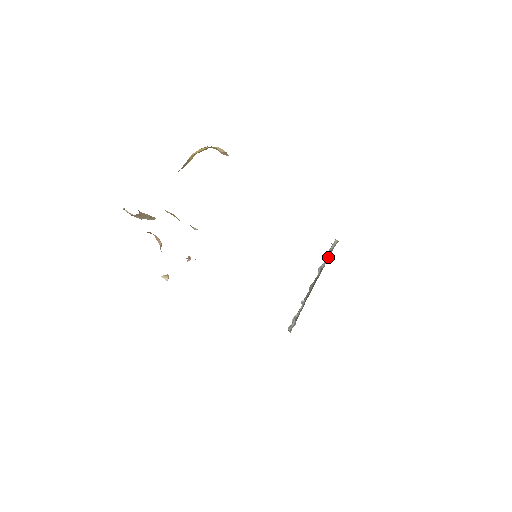
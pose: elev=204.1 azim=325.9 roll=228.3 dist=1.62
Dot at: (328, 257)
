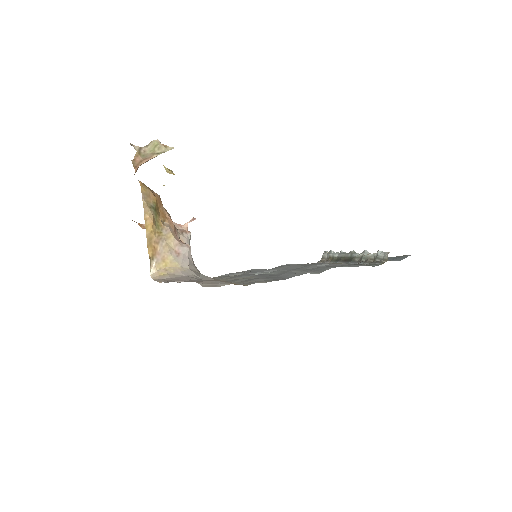
Dot at: (373, 258)
